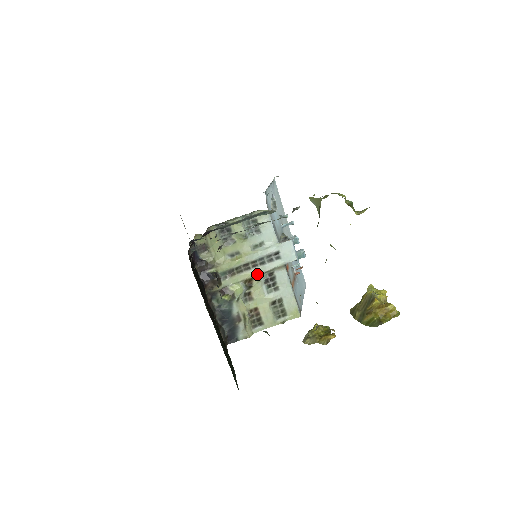
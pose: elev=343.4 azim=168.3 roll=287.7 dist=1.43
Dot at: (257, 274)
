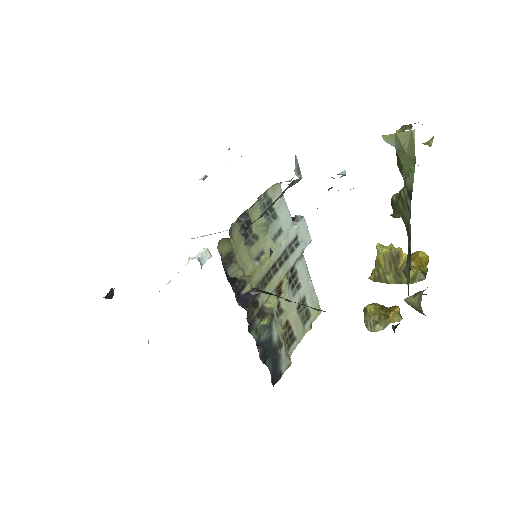
Dot at: (285, 274)
